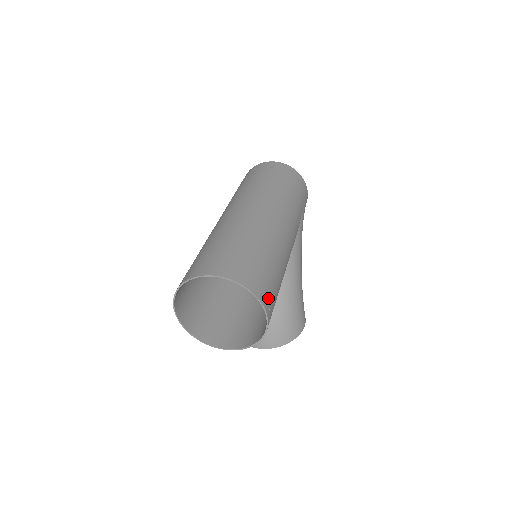
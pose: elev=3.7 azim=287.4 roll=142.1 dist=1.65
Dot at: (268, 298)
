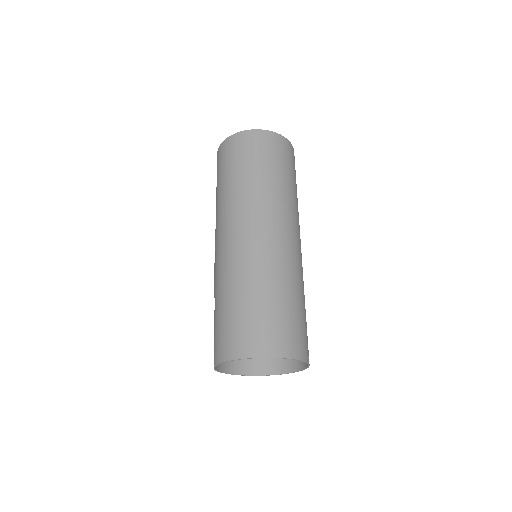
Dot at: (308, 350)
